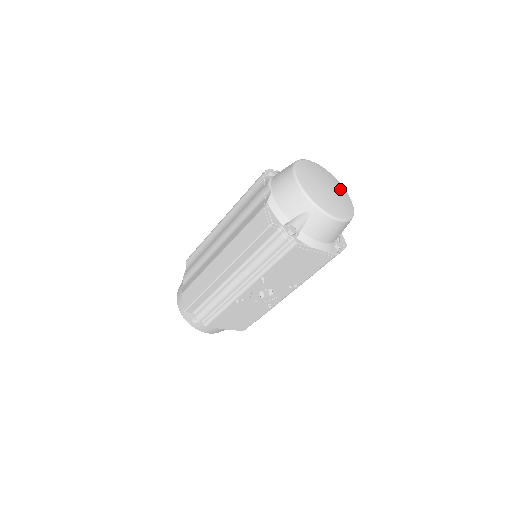
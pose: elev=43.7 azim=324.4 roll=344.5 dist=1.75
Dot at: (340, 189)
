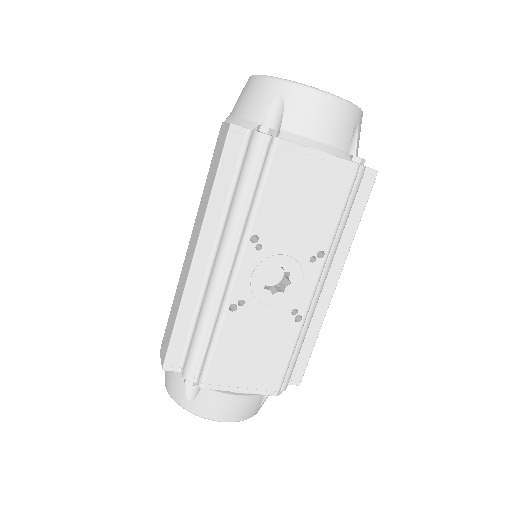
Dot at: occluded
